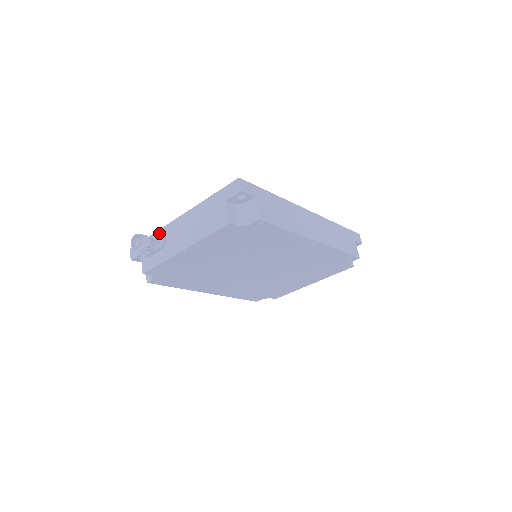
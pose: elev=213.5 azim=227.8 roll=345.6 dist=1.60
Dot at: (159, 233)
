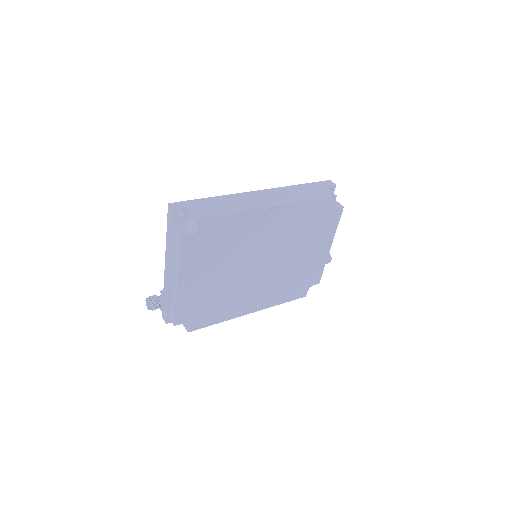
Dot at: occluded
